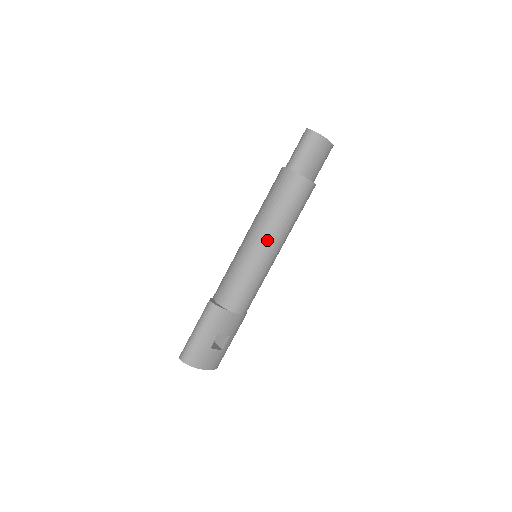
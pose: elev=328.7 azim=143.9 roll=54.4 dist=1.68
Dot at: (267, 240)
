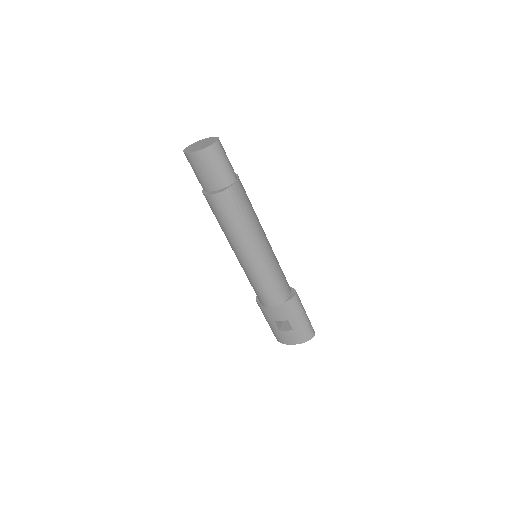
Dot at: (234, 251)
